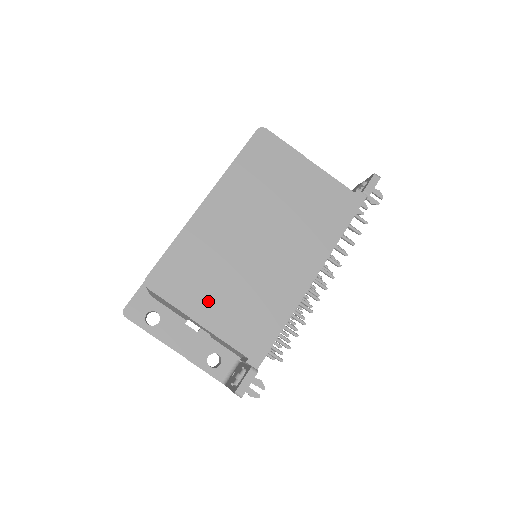
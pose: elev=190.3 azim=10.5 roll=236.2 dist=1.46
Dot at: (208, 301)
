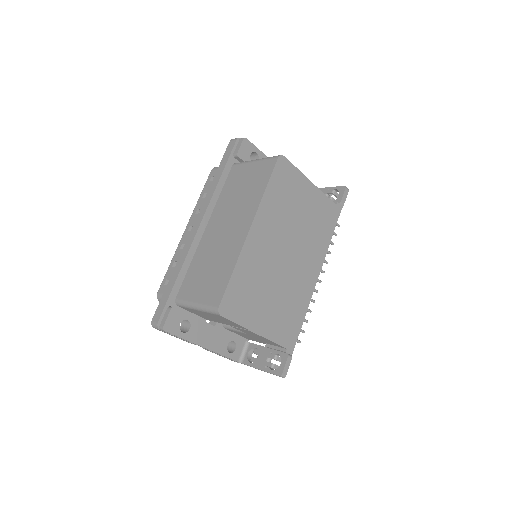
Dot at: (260, 314)
